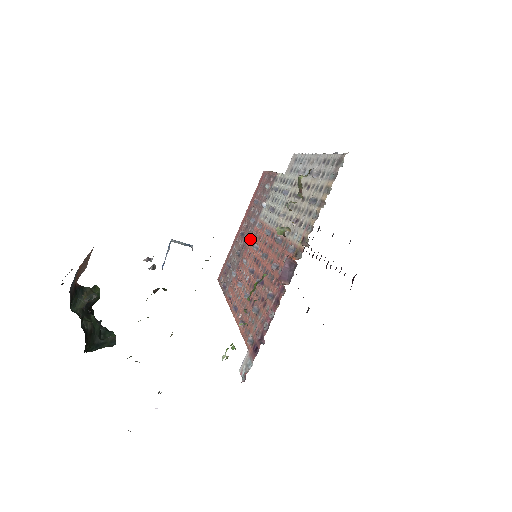
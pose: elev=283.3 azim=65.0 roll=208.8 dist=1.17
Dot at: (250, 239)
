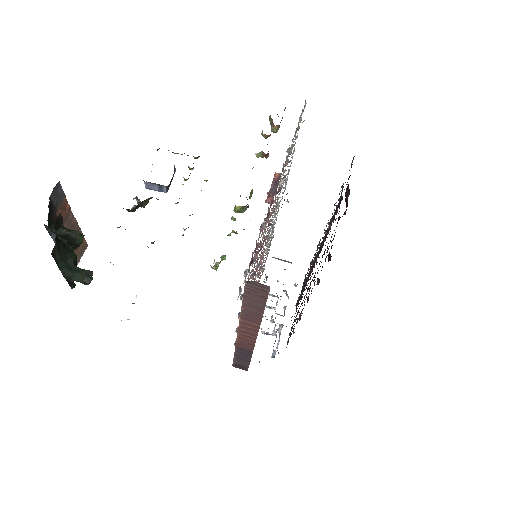
Dot at: occluded
